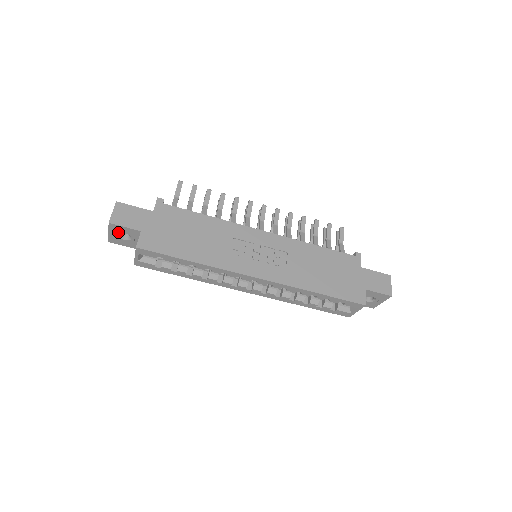
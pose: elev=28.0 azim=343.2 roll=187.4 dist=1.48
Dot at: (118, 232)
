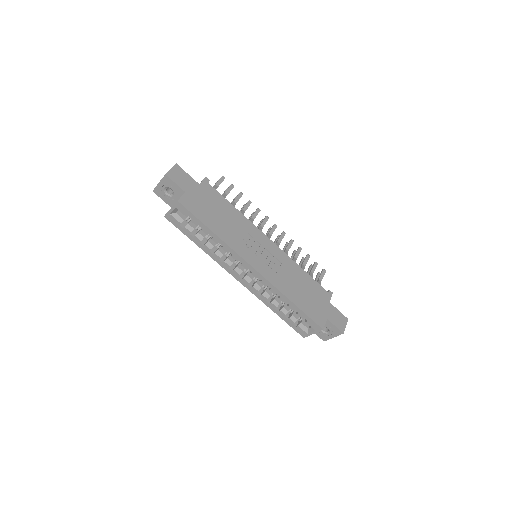
Dot at: (167, 186)
